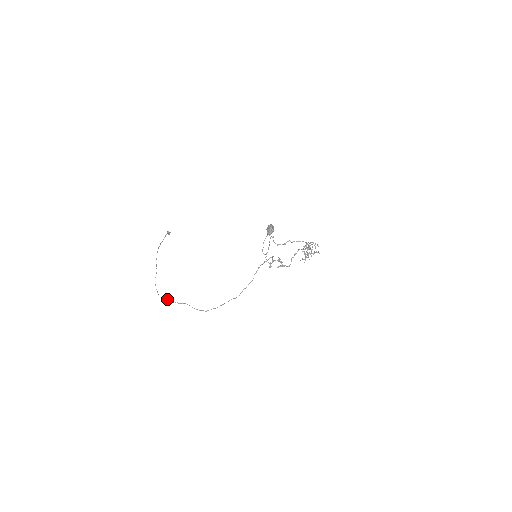
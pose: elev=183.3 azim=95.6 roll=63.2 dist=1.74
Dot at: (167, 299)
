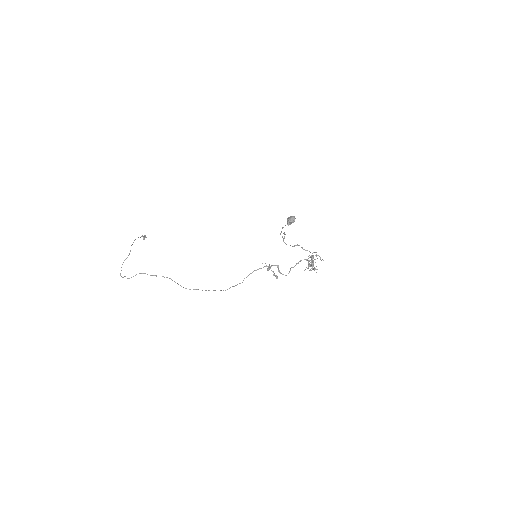
Dot at: occluded
